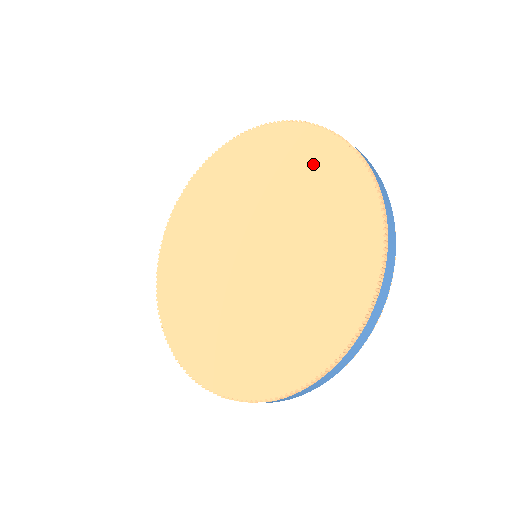
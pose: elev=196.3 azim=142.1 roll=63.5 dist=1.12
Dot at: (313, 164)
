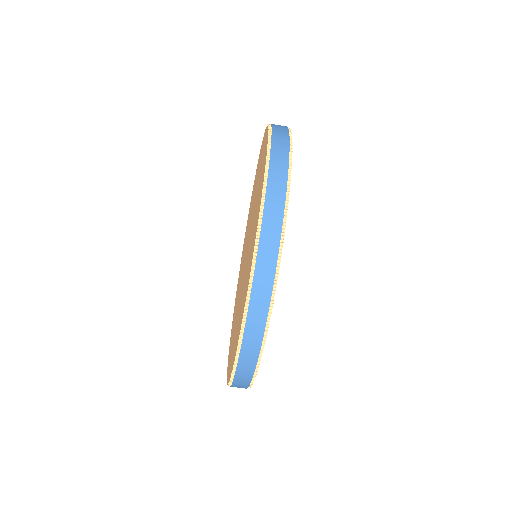
Dot at: occluded
